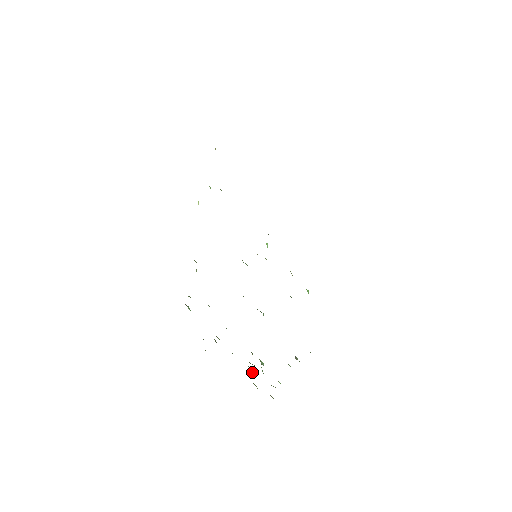
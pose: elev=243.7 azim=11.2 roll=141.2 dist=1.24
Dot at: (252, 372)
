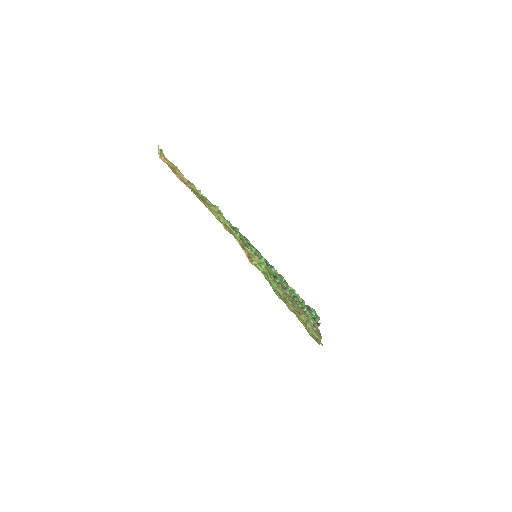
Dot at: occluded
